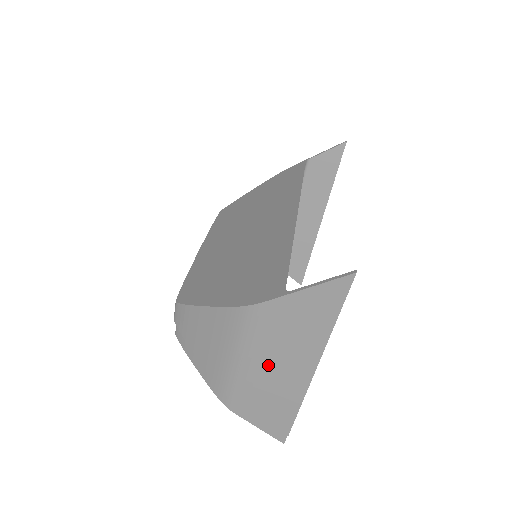
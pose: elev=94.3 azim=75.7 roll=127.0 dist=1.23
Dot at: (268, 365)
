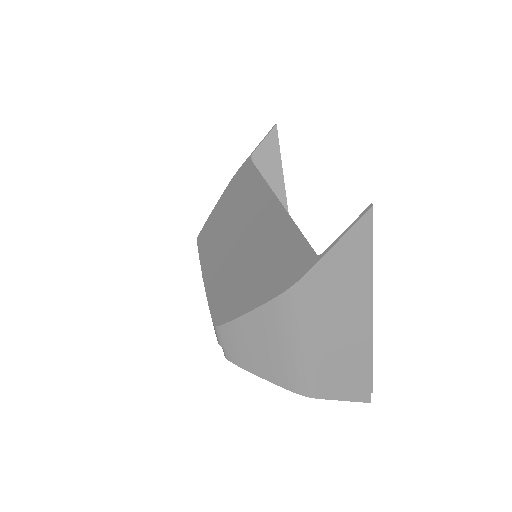
Dot at: (330, 334)
